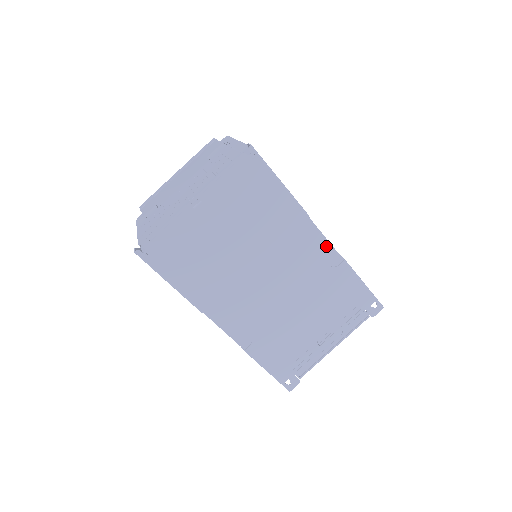
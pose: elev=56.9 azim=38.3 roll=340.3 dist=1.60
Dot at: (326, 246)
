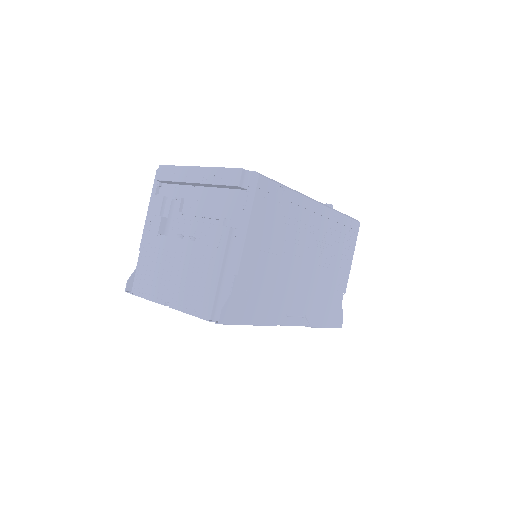
Dot at: occluded
